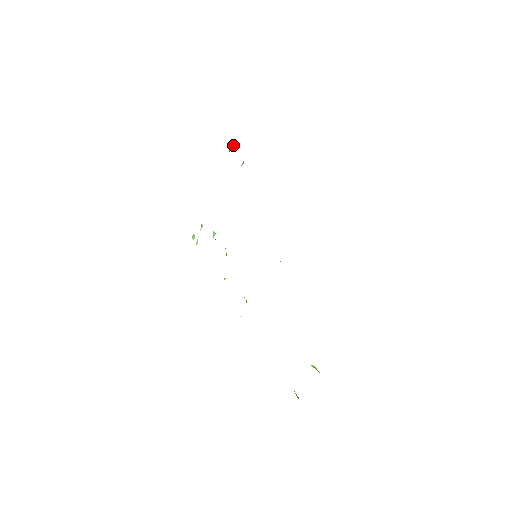
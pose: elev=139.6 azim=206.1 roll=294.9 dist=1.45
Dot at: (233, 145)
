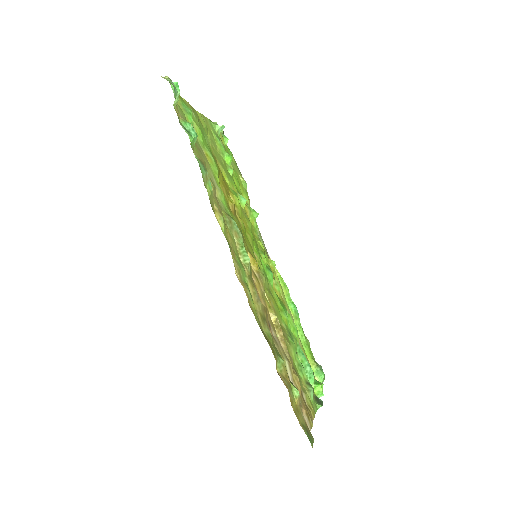
Dot at: occluded
